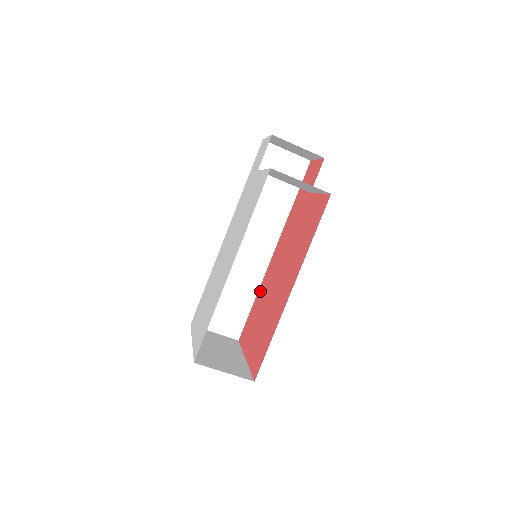
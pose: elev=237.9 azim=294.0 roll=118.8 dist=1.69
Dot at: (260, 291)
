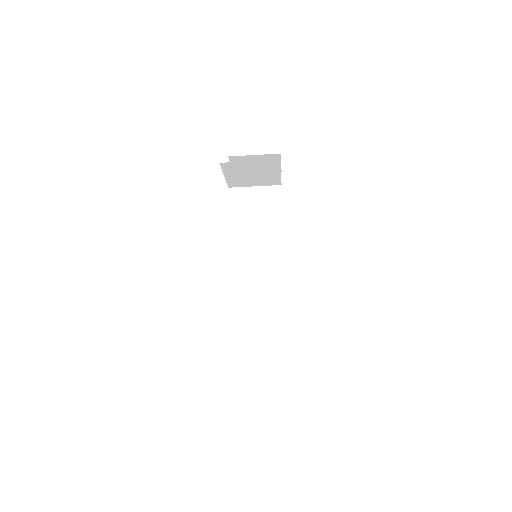
Dot at: occluded
